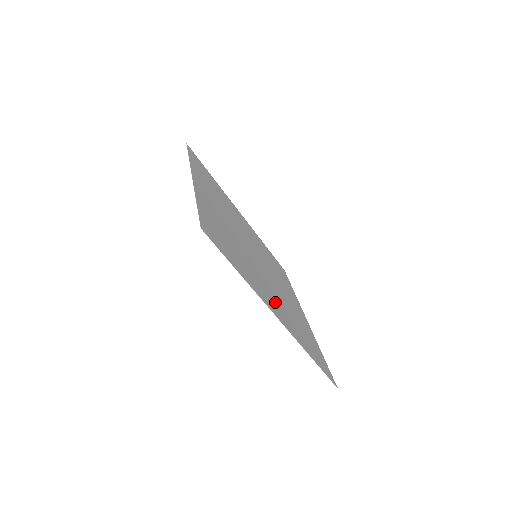
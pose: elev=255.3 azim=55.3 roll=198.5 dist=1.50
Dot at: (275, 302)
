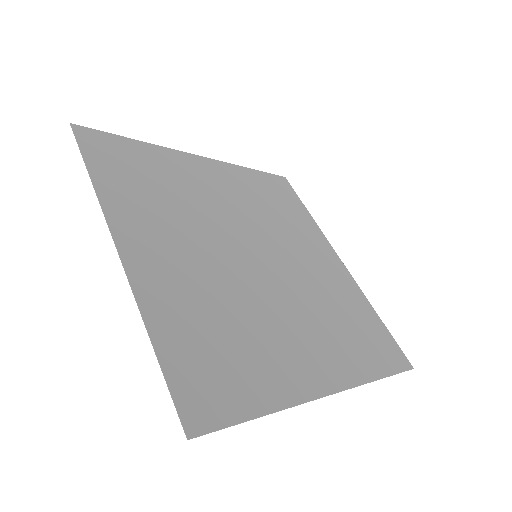
Dot at: (313, 345)
